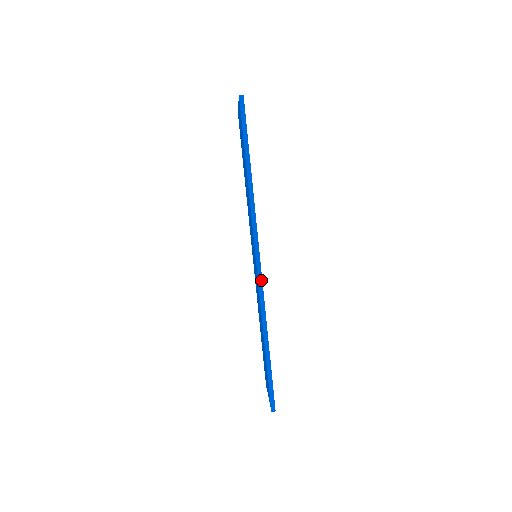
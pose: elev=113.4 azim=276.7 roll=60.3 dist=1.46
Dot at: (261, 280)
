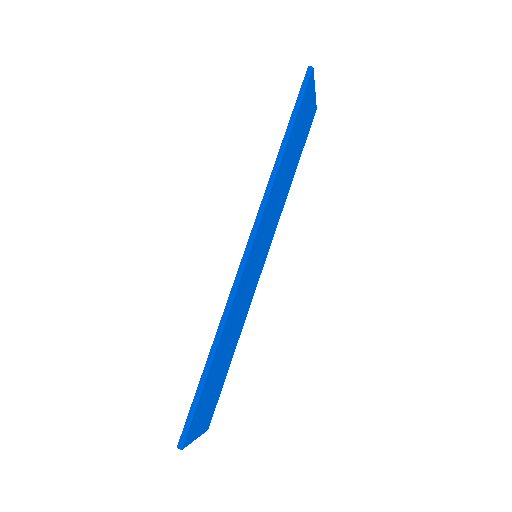
Dot at: (241, 274)
